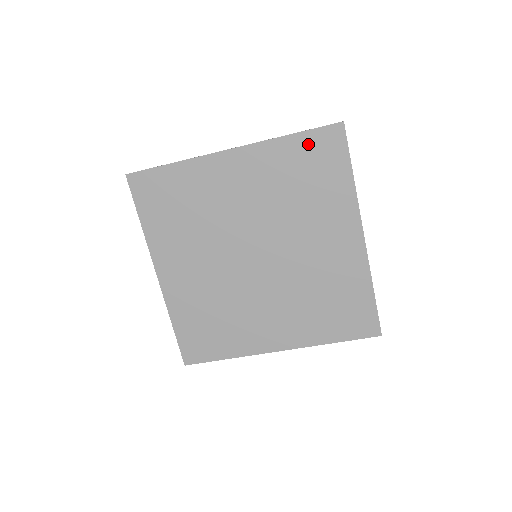
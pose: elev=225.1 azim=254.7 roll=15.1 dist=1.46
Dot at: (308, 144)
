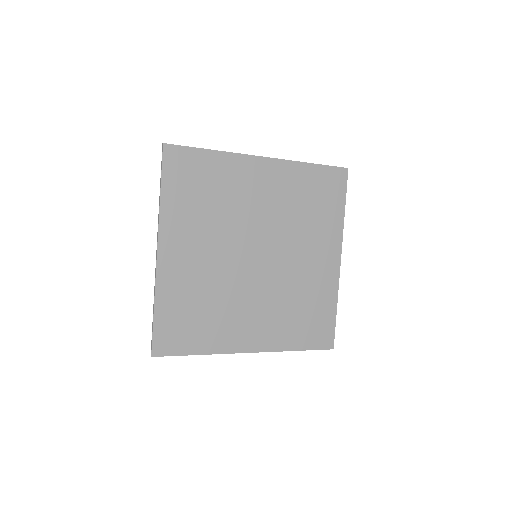
Dot at: (321, 175)
